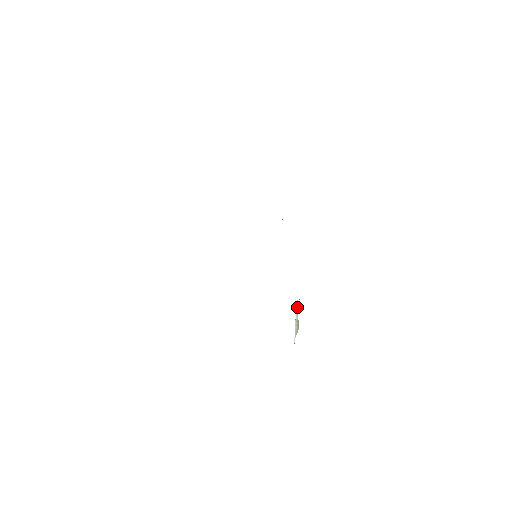
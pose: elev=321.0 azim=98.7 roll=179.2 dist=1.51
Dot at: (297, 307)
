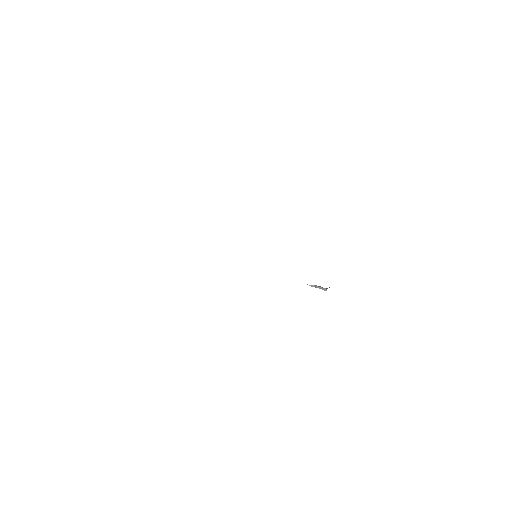
Dot at: (325, 290)
